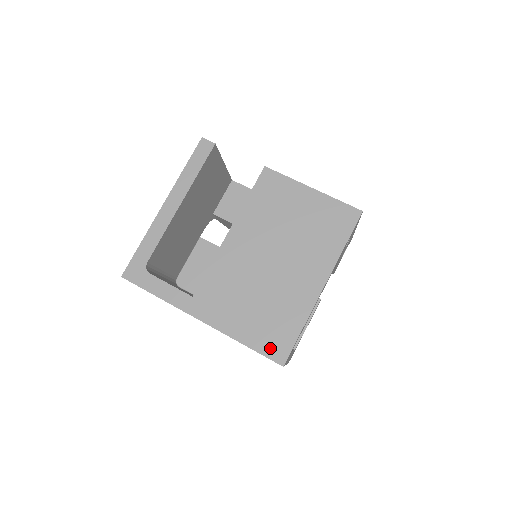
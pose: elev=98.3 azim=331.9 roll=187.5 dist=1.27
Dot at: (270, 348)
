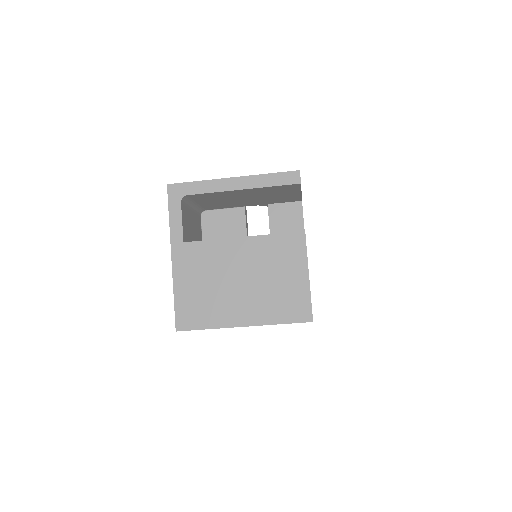
Dot at: (182, 316)
